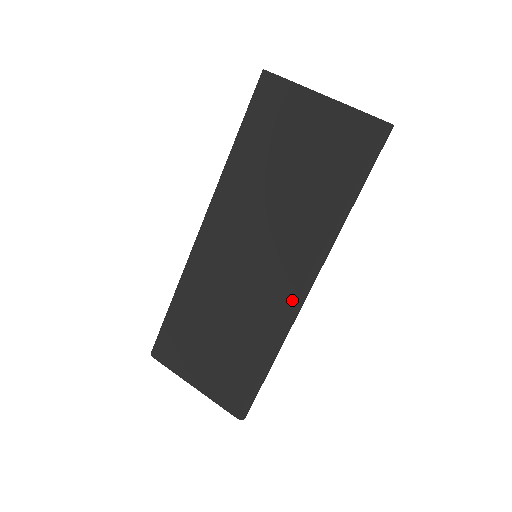
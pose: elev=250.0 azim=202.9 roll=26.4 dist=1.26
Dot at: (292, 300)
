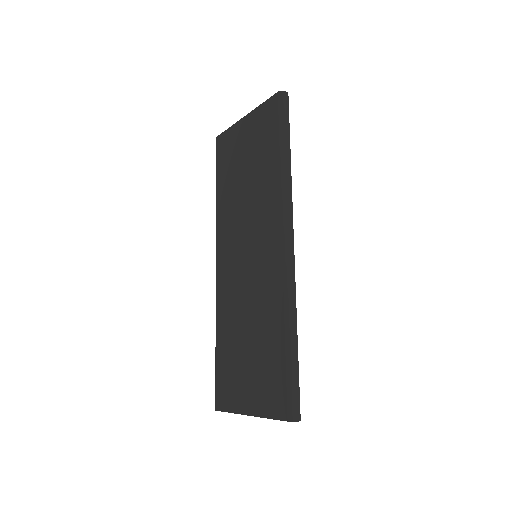
Dot at: (280, 259)
